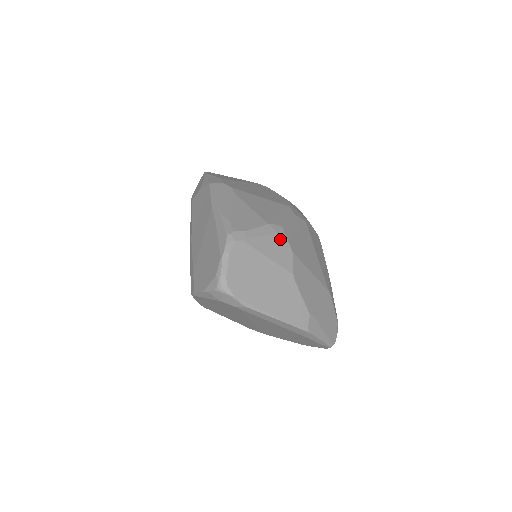
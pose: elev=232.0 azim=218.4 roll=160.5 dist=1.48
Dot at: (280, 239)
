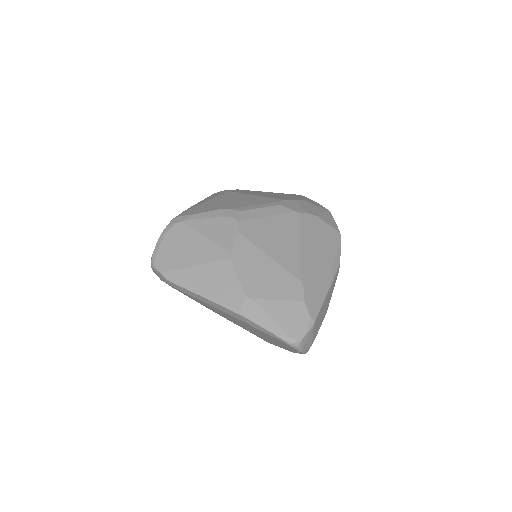
Dot at: (228, 221)
